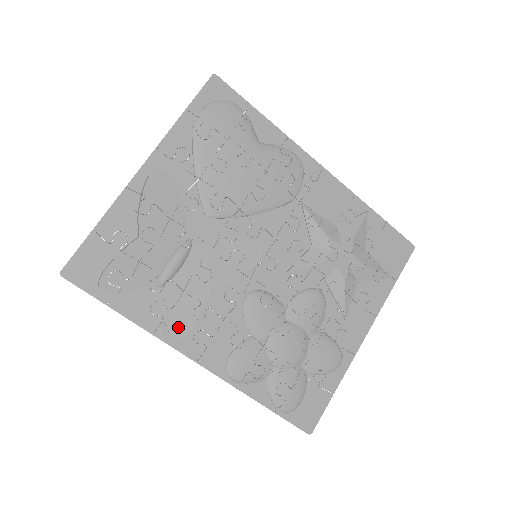
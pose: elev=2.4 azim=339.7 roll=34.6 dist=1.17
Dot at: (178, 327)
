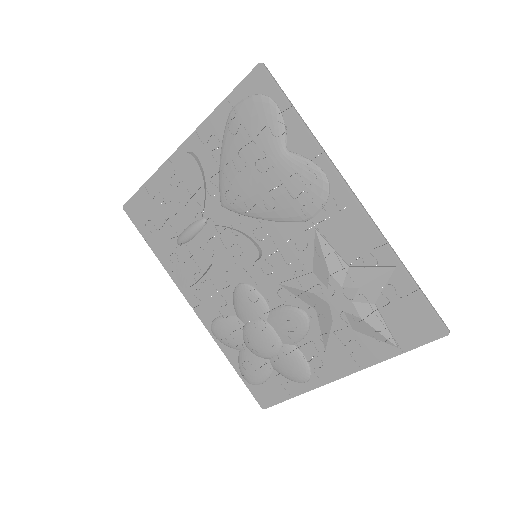
Dot at: (183, 279)
